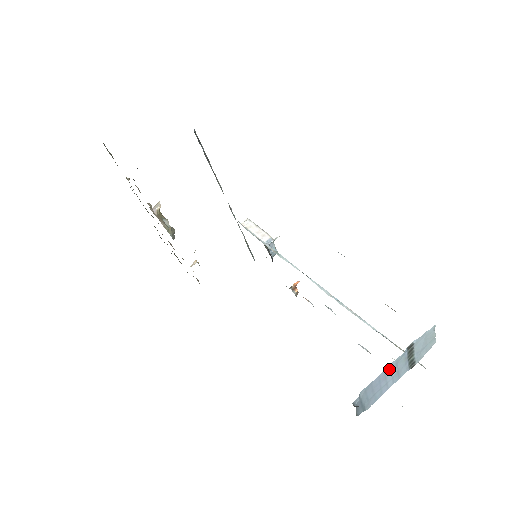
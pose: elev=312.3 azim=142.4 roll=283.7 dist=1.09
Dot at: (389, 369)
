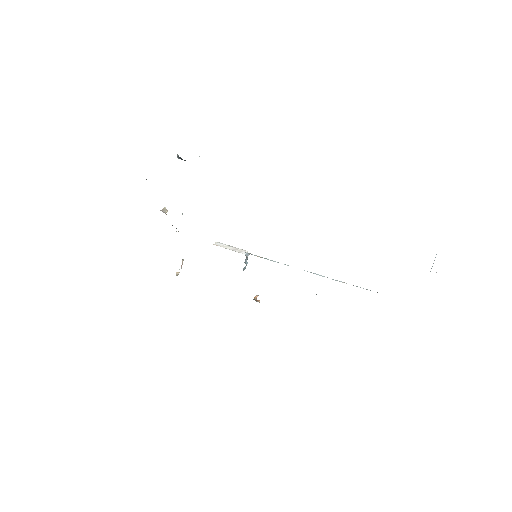
Dot at: occluded
